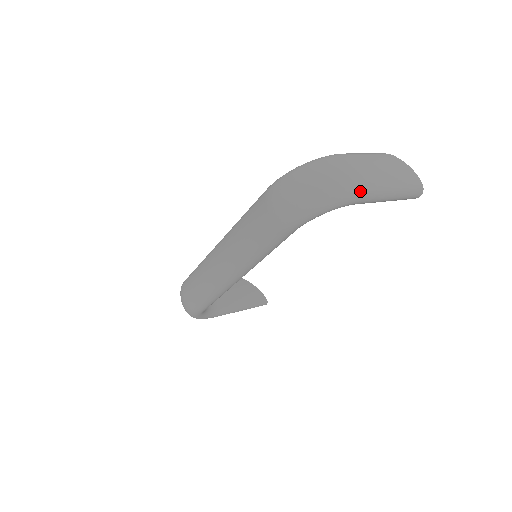
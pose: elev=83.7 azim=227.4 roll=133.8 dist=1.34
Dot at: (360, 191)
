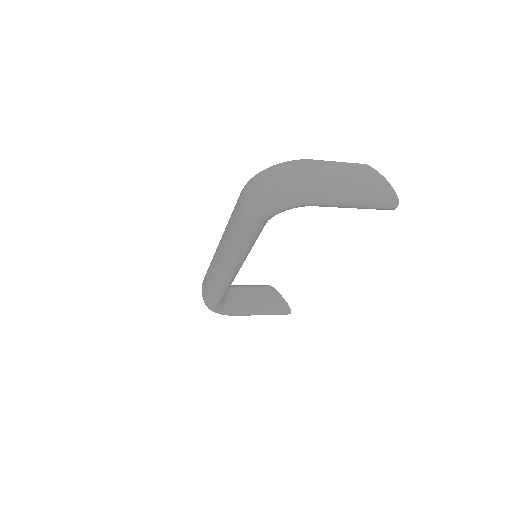
Dot at: (314, 192)
